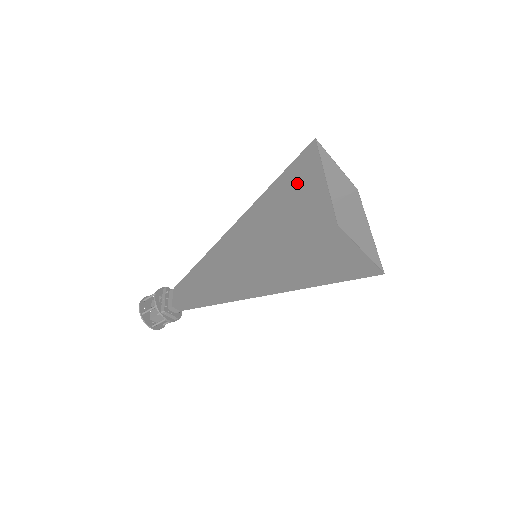
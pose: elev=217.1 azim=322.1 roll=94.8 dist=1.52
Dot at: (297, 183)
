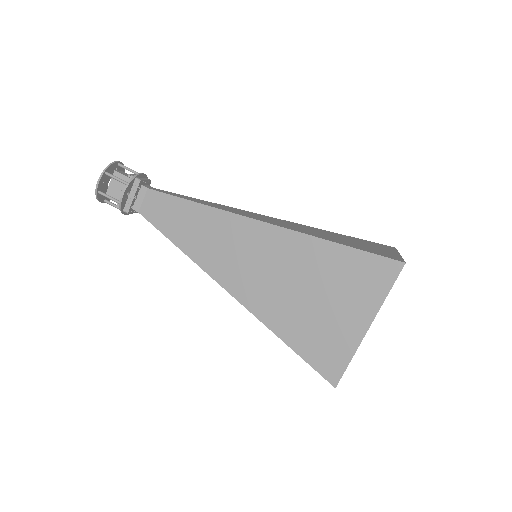
Dot at: (346, 288)
